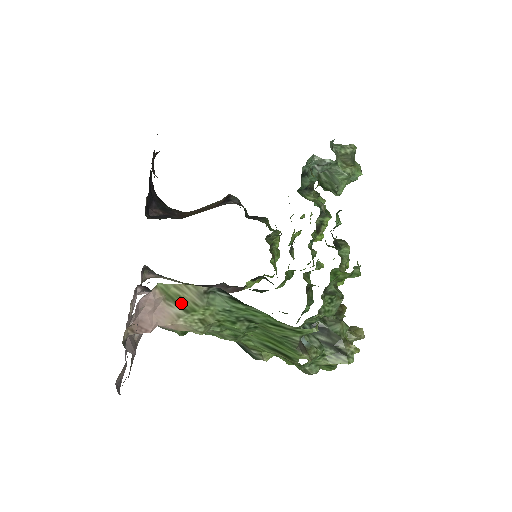
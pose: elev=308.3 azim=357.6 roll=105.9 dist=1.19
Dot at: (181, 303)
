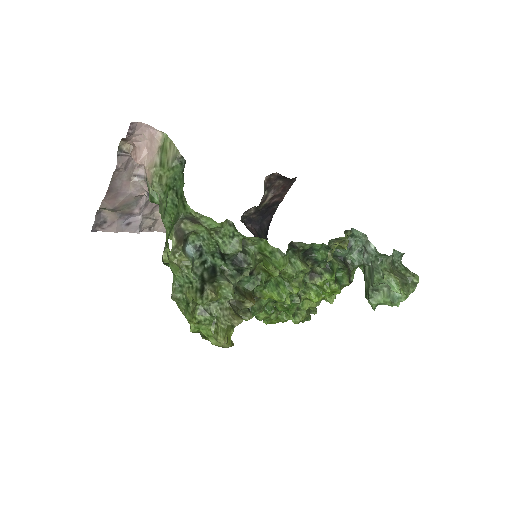
Dot at: (163, 156)
